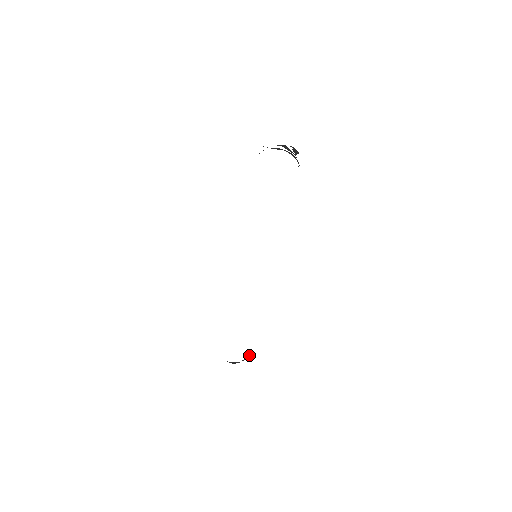
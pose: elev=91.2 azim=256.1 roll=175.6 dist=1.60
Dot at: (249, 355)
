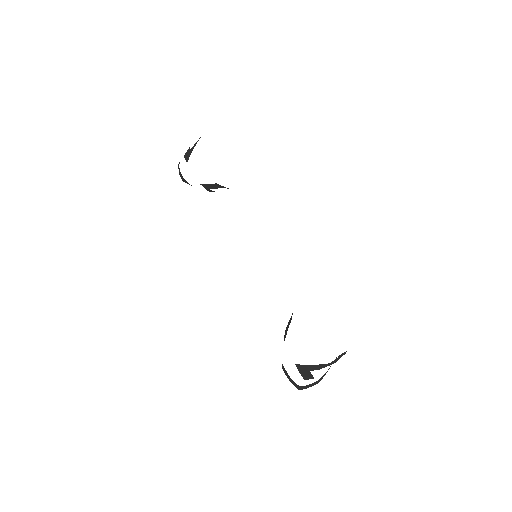
Dot at: occluded
